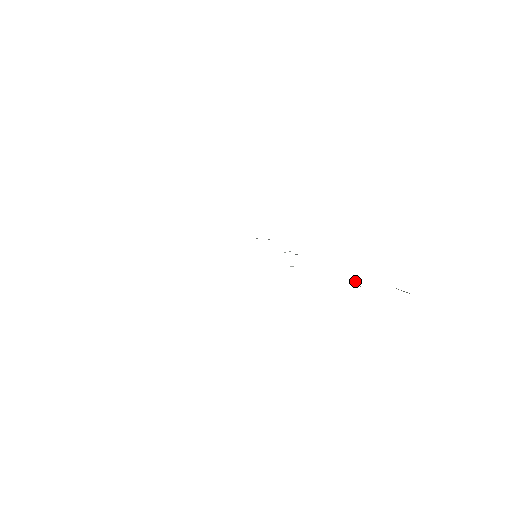
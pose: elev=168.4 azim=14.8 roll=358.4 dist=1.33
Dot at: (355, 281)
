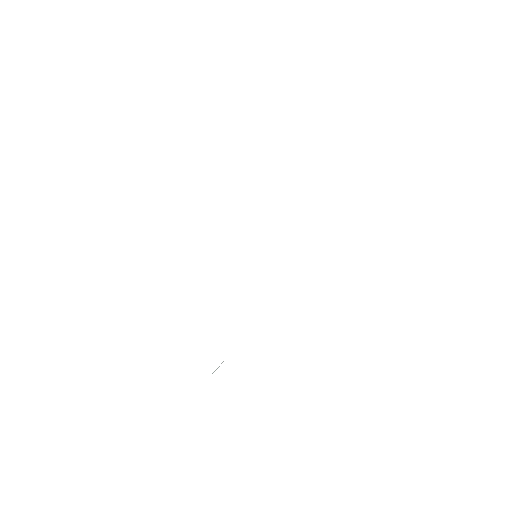
Dot at: occluded
